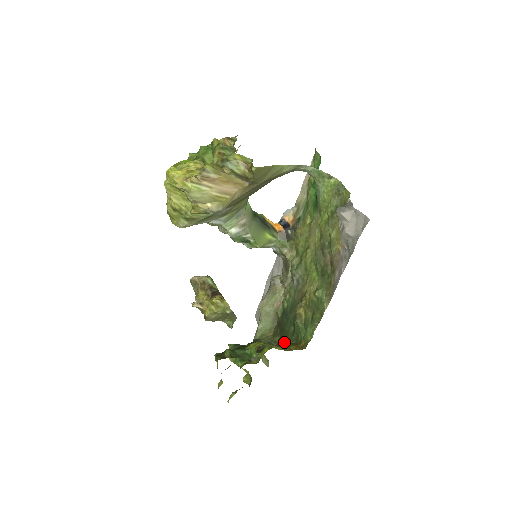
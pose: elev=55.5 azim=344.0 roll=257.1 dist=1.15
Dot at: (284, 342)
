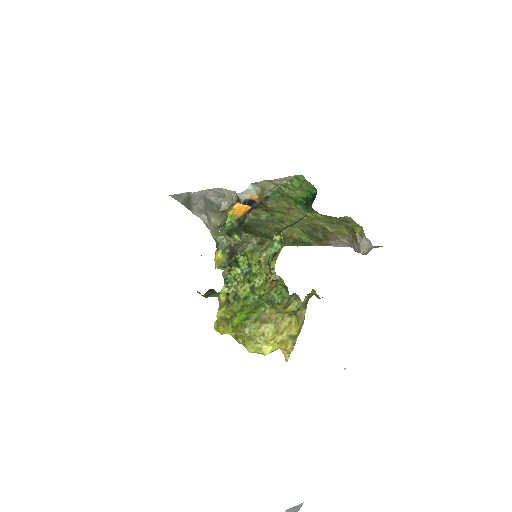
Dot at: (247, 233)
